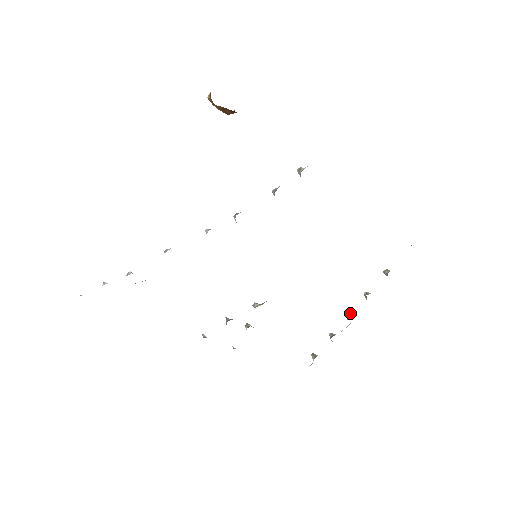
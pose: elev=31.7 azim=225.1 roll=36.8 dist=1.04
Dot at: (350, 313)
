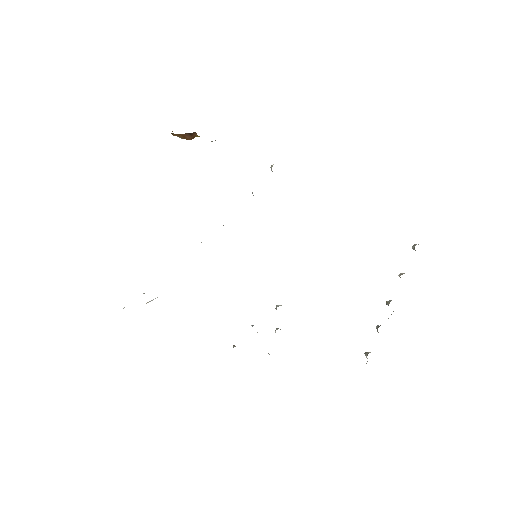
Dot at: occluded
